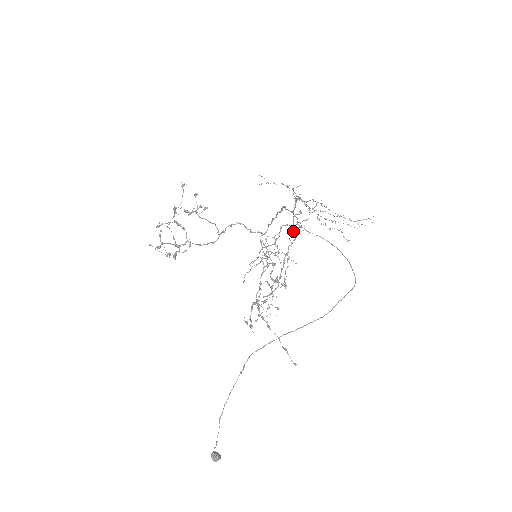
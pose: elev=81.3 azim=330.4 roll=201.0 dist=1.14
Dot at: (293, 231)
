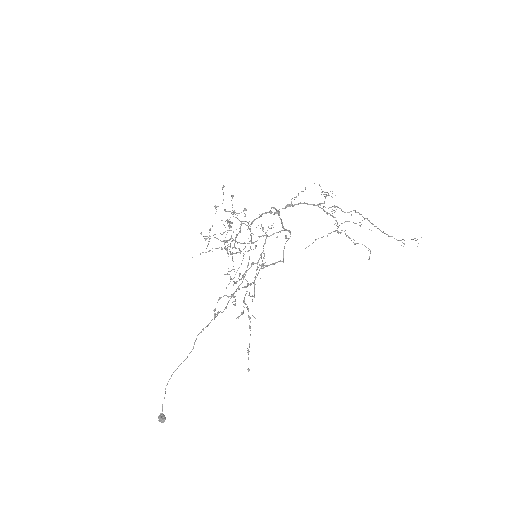
Dot at: (315, 240)
